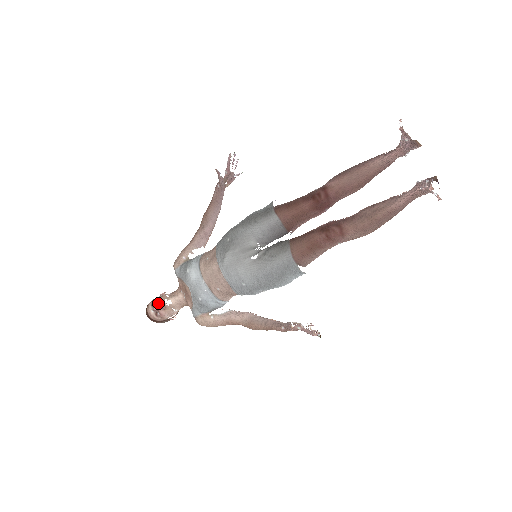
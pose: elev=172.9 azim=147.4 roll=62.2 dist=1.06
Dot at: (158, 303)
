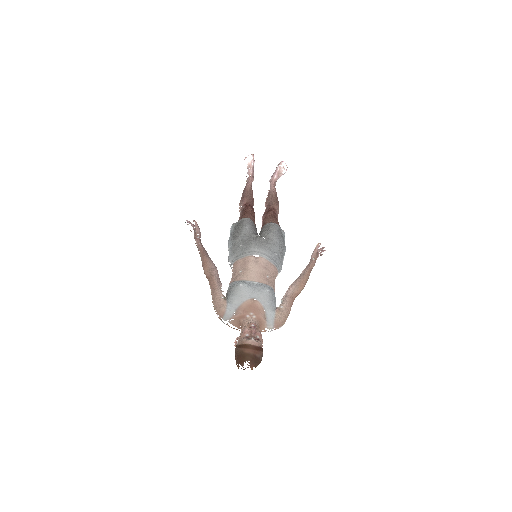
Dot at: (249, 328)
